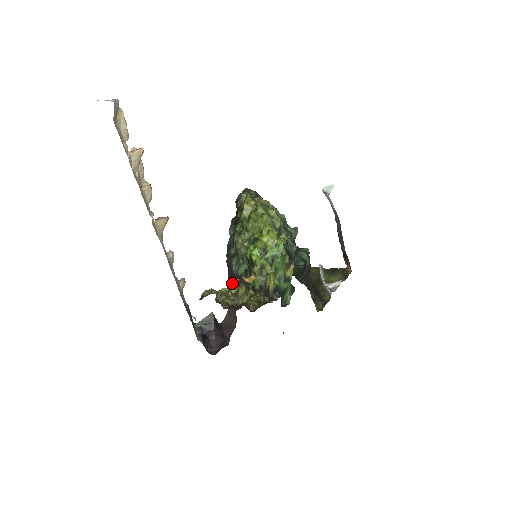
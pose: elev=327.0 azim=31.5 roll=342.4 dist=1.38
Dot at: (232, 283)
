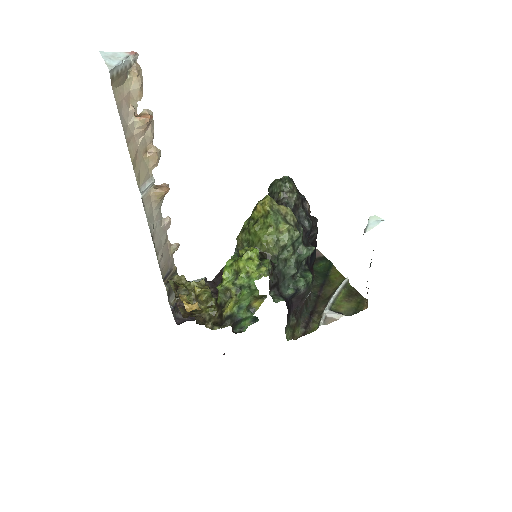
Dot at: occluded
